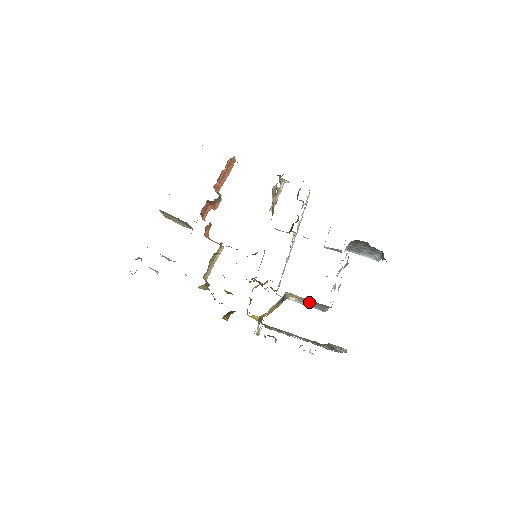
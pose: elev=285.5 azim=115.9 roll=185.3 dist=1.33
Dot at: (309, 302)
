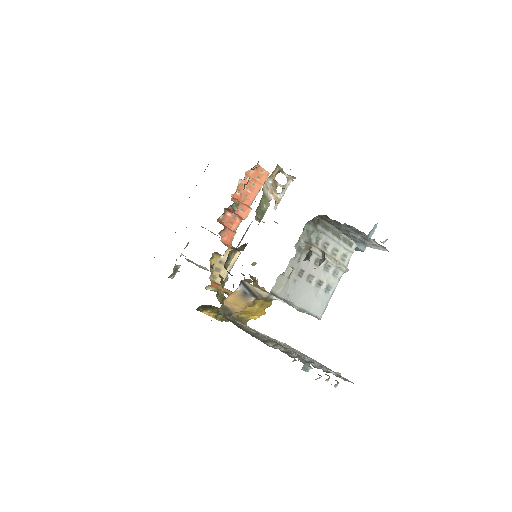
Dot at: occluded
